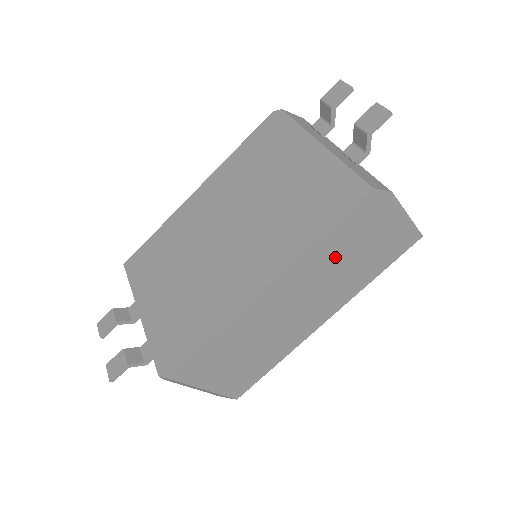
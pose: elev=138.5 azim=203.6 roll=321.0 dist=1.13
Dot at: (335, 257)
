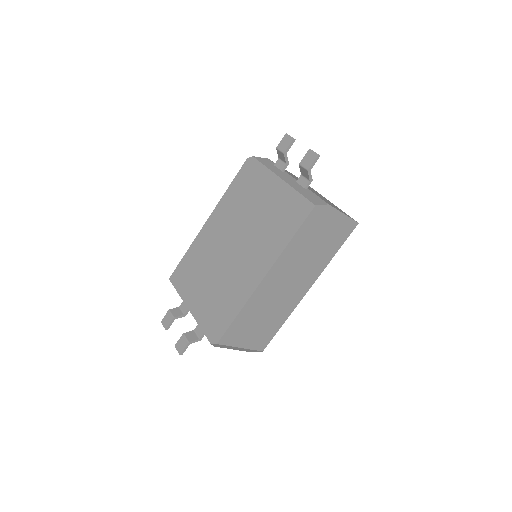
Dot at: (304, 249)
